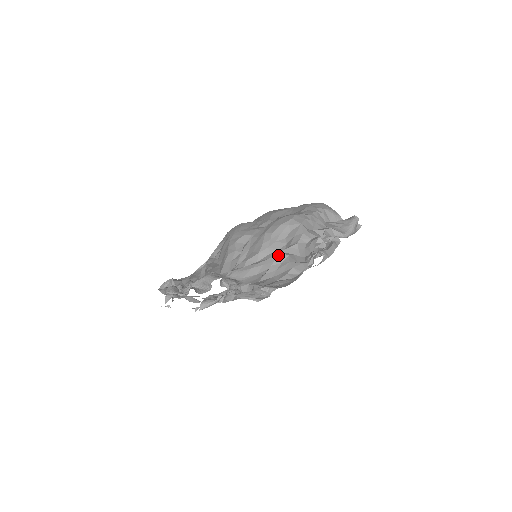
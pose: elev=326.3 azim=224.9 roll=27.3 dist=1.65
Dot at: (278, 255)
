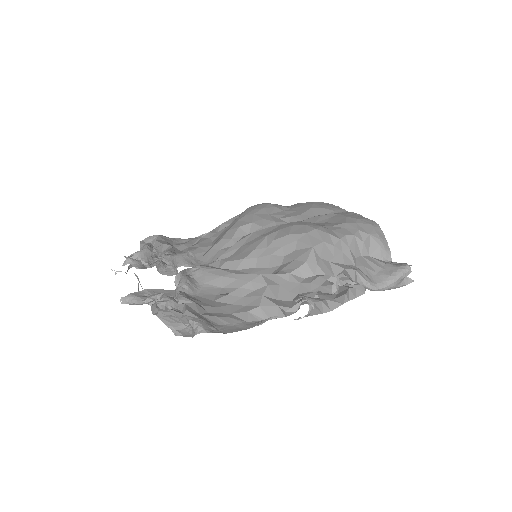
Dot at: (256, 277)
